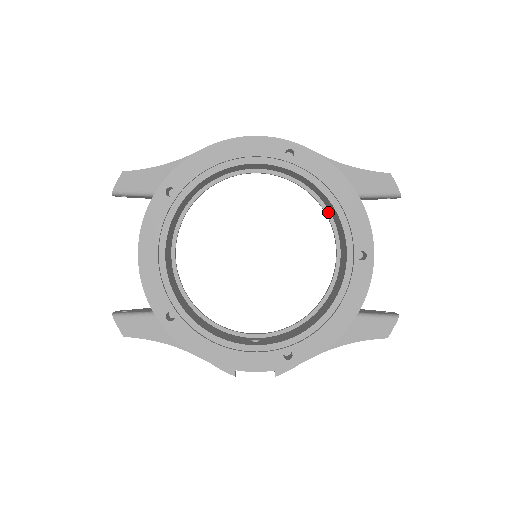
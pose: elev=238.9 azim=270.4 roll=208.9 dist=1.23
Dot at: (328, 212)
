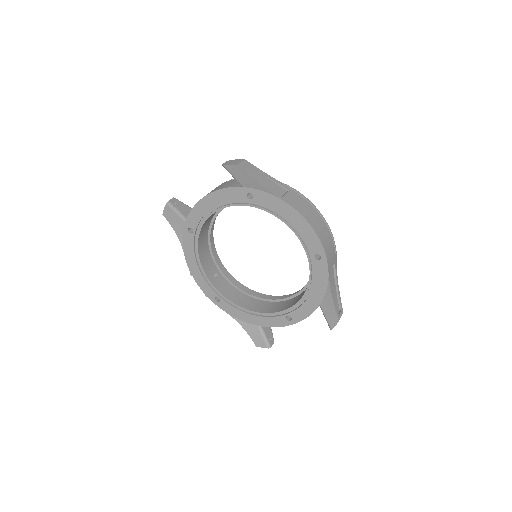
Dot at: occluded
